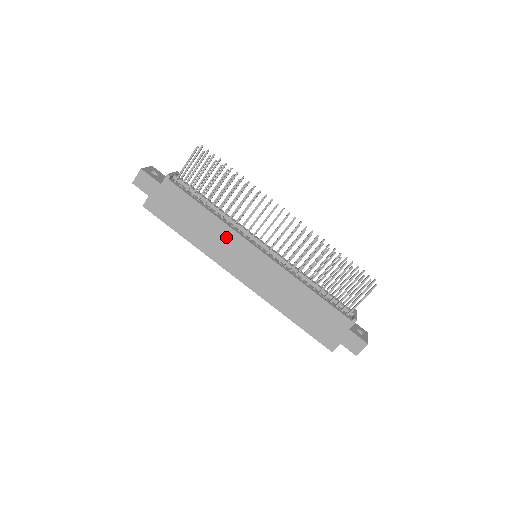
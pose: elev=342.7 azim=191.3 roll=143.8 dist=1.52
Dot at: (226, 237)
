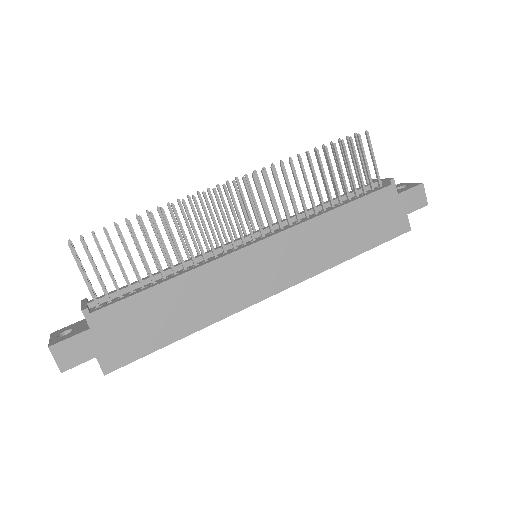
Dot at: (215, 277)
